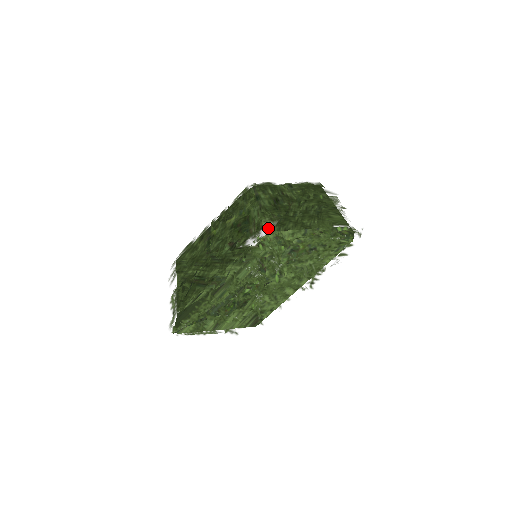
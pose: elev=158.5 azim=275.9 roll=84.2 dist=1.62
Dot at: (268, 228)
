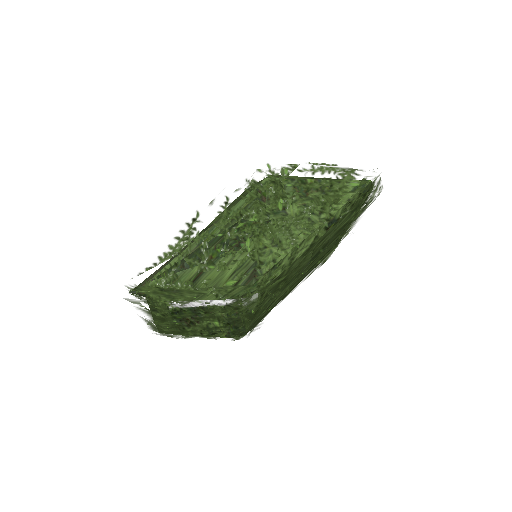
Dot at: occluded
